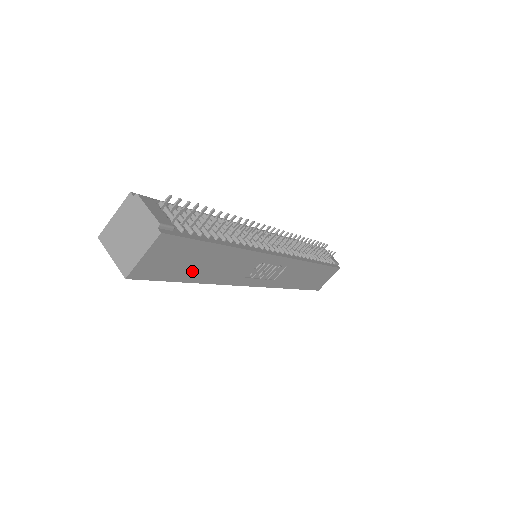
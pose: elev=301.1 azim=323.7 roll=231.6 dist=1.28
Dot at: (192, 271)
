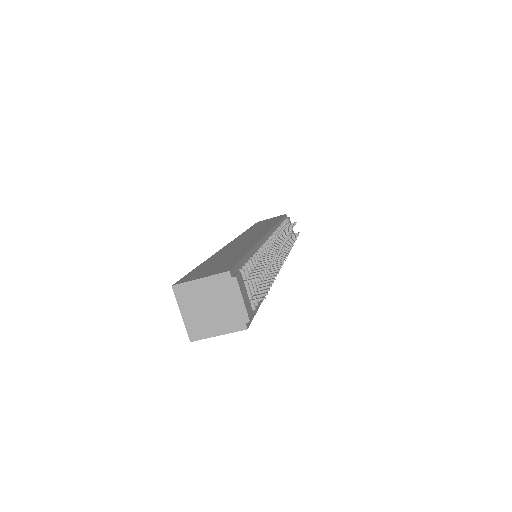
Dot at: occluded
